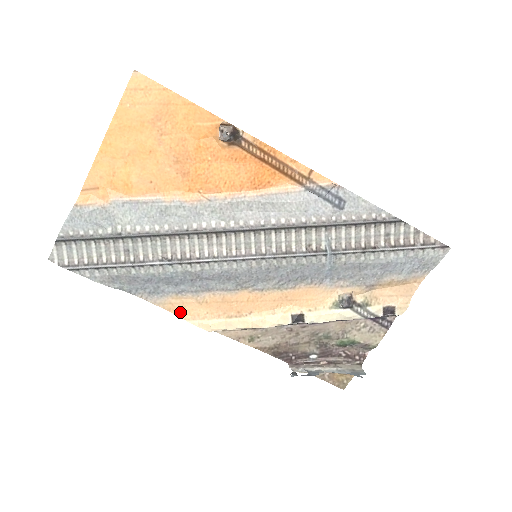
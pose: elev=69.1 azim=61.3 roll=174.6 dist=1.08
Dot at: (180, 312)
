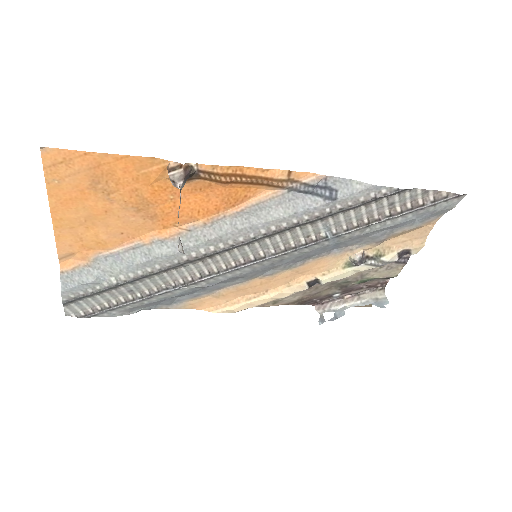
Dot at: (202, 307)
